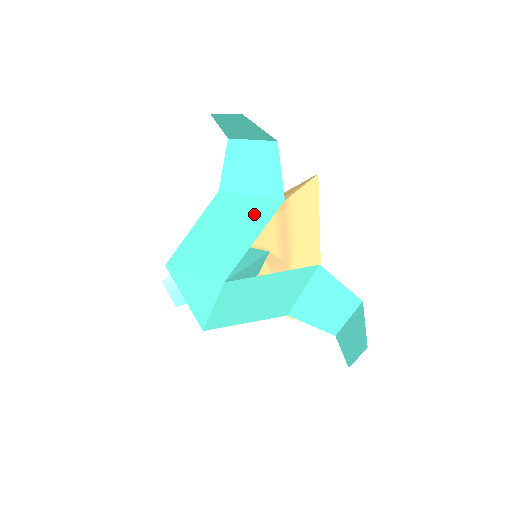
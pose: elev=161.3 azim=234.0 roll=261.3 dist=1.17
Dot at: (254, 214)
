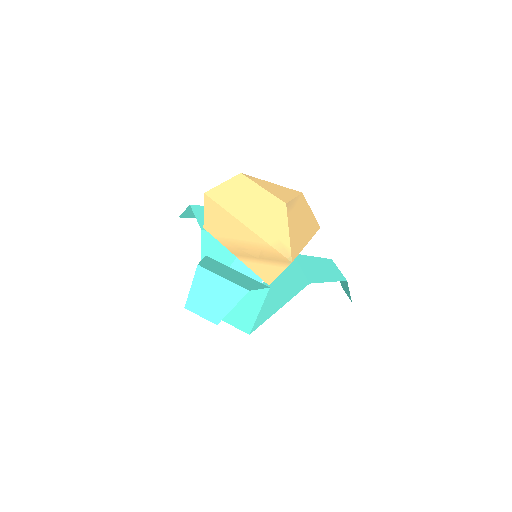
Dot at: (249, 292)
